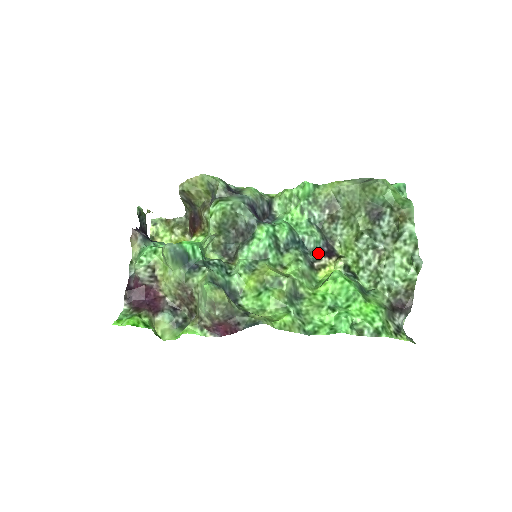
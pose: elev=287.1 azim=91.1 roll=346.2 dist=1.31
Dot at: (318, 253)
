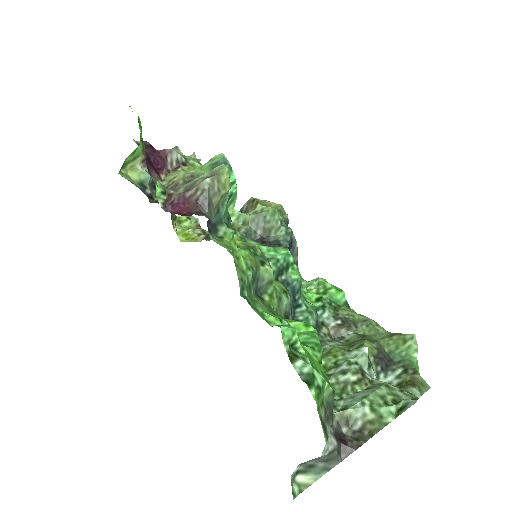
Dot at: occluded
